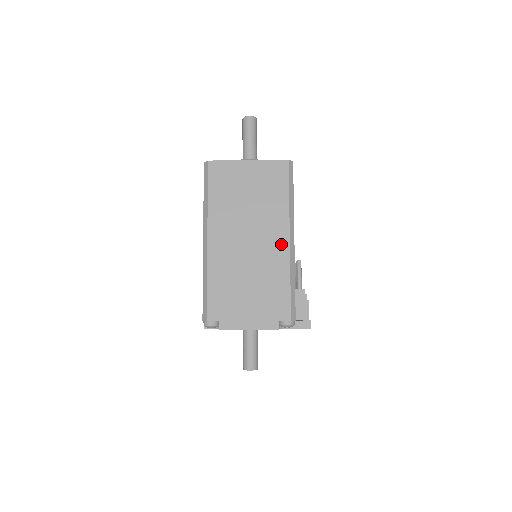
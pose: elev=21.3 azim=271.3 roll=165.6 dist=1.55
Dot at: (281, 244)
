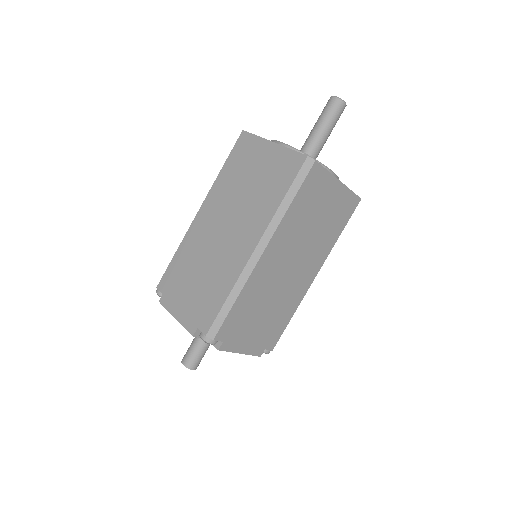
Dot at: (308, 279)
